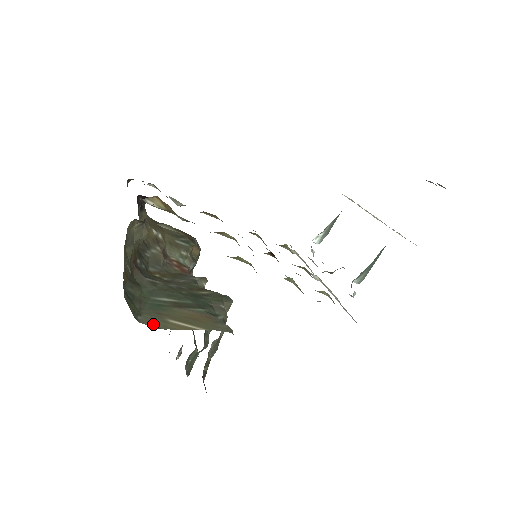
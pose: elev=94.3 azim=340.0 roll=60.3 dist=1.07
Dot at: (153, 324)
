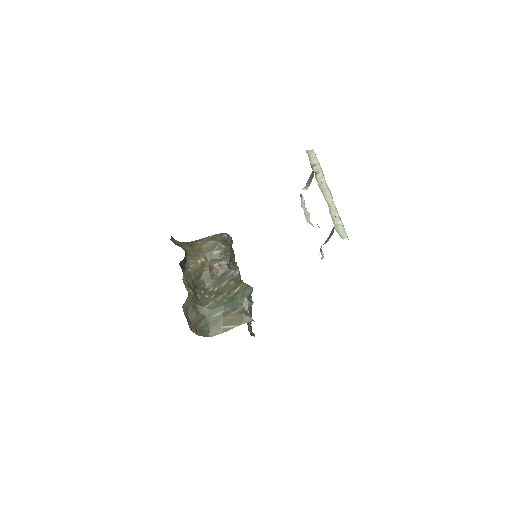
Dot at: (216, 334)
